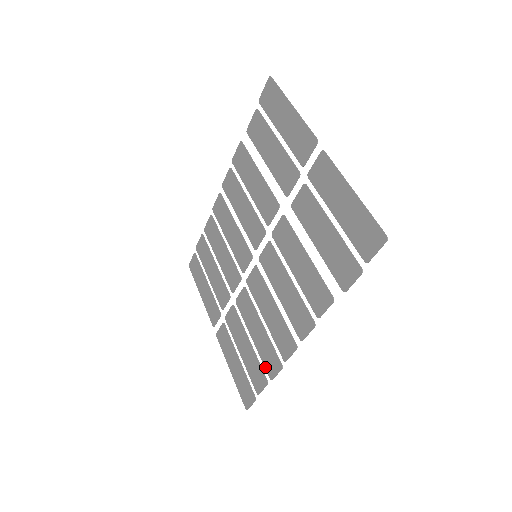
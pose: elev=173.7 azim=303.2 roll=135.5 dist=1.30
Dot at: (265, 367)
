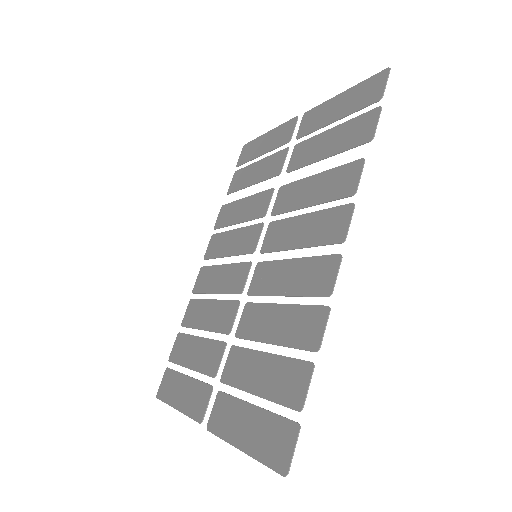
Dot at: (302, 347)
